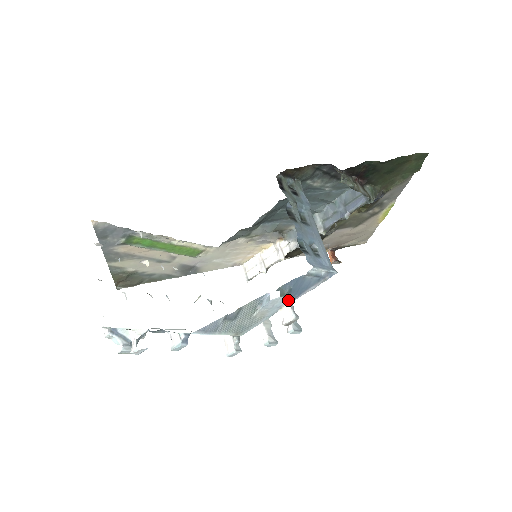
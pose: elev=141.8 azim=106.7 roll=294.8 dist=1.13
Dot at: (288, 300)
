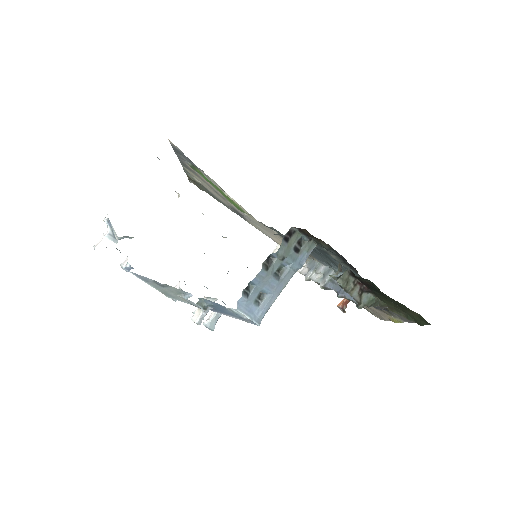
Dot at: (203, 309)
